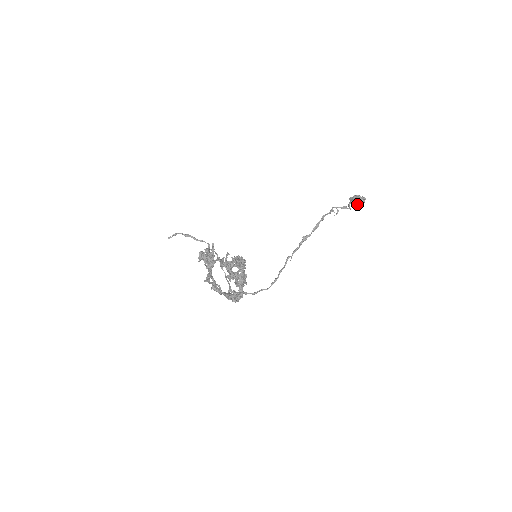
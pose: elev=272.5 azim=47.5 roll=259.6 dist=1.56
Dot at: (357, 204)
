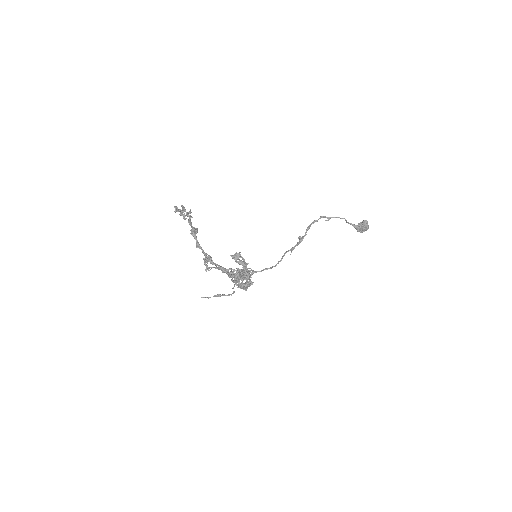
Dot at: (362, 228)
